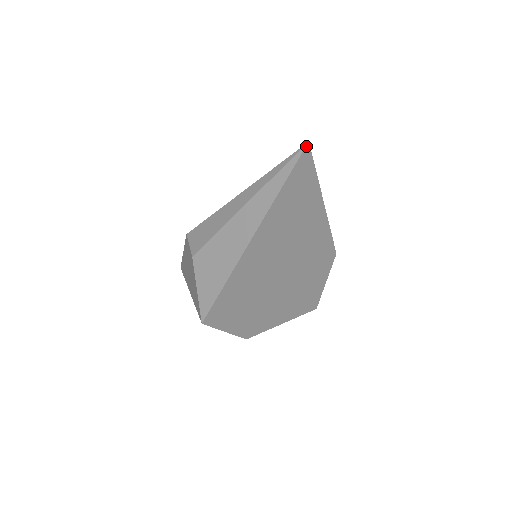
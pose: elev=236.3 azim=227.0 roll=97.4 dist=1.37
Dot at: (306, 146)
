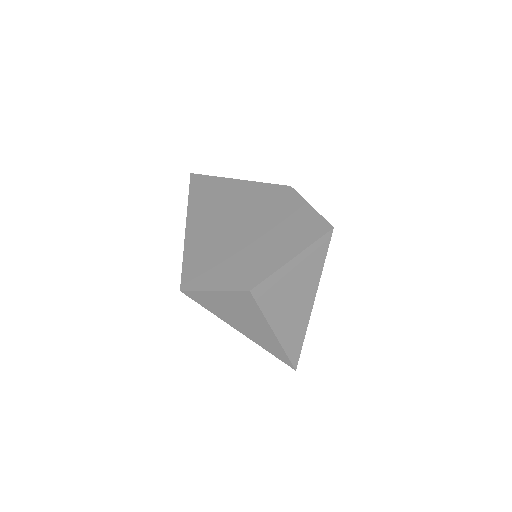
Dot at: (191, 175)
